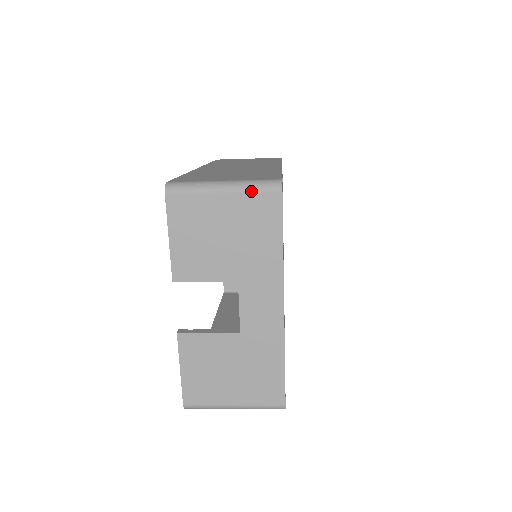
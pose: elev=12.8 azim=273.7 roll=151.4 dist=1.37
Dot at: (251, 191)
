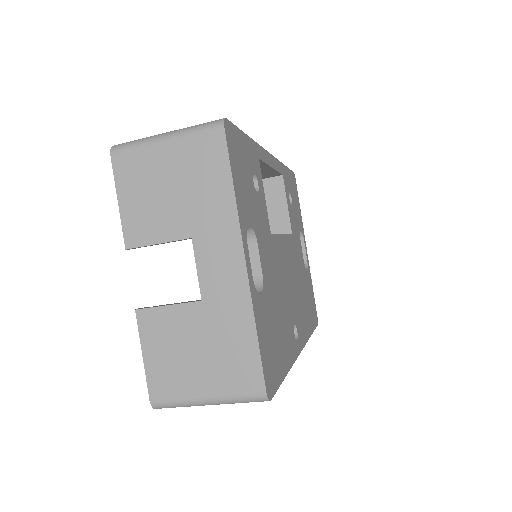
Dot at: (192, 133)
